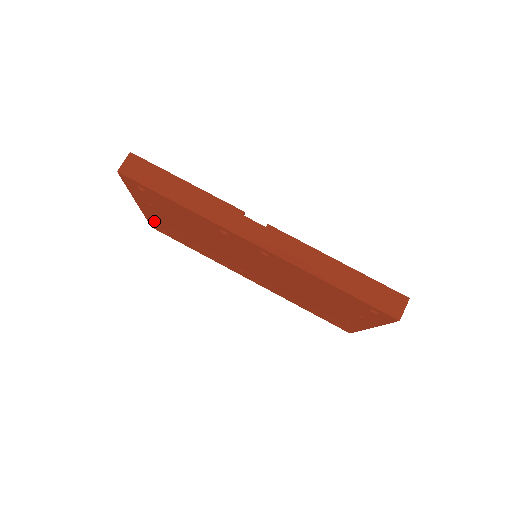
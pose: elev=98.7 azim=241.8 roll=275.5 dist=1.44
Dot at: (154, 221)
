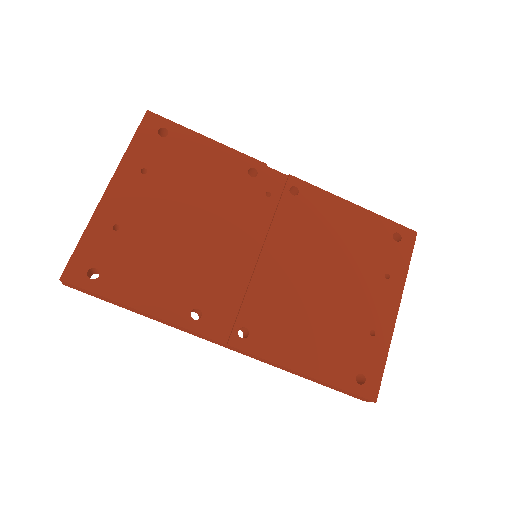
Dot at: occluded
